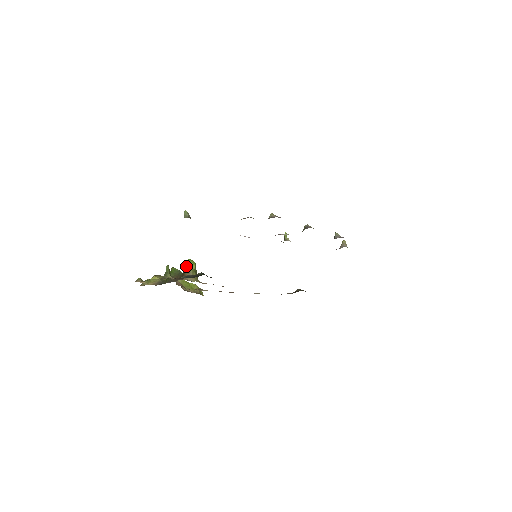
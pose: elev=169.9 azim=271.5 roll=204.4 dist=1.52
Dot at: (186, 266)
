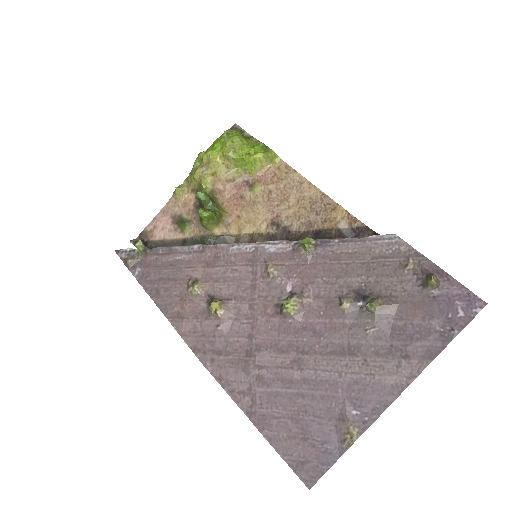
Dot at: occluded
